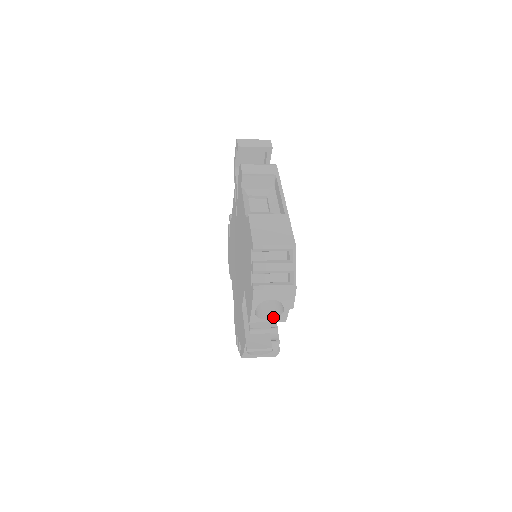
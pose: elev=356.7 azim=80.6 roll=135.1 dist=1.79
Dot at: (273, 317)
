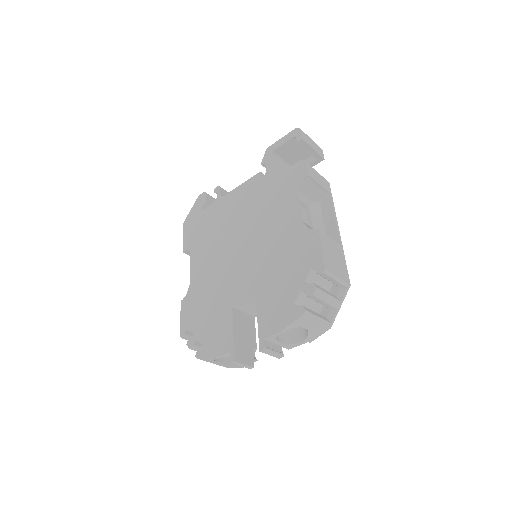
Dot at: (285, 342)
